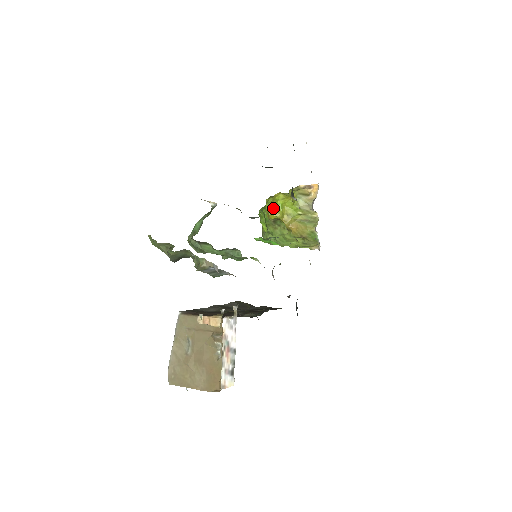
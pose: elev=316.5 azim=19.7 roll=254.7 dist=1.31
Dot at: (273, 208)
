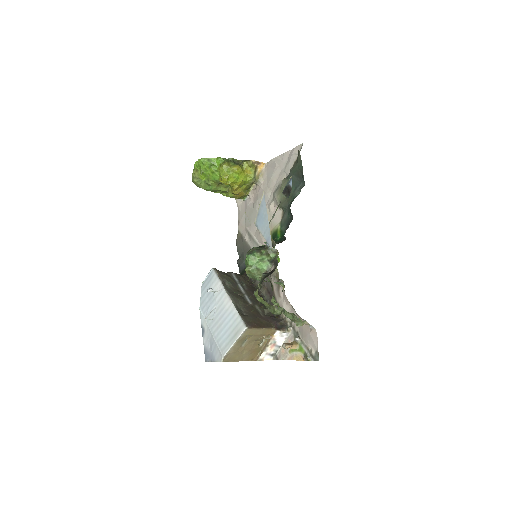
Dot at: (231, 178)
